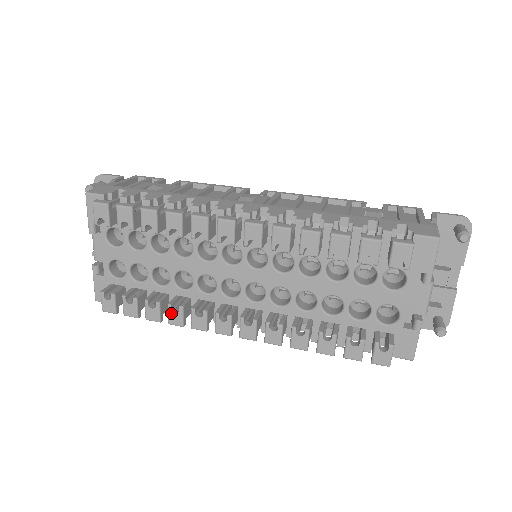
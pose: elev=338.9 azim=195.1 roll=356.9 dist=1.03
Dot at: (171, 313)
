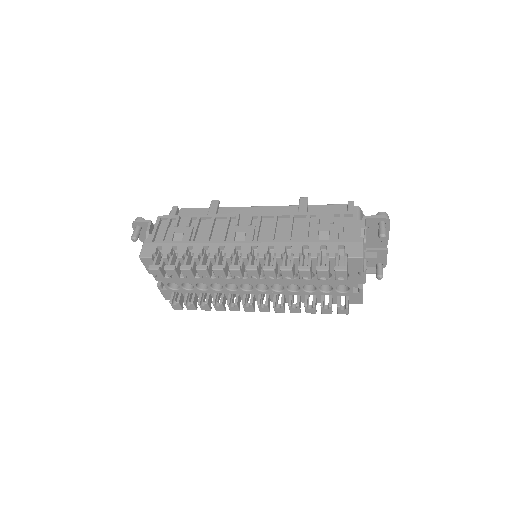
Dot at: (216, 307)
